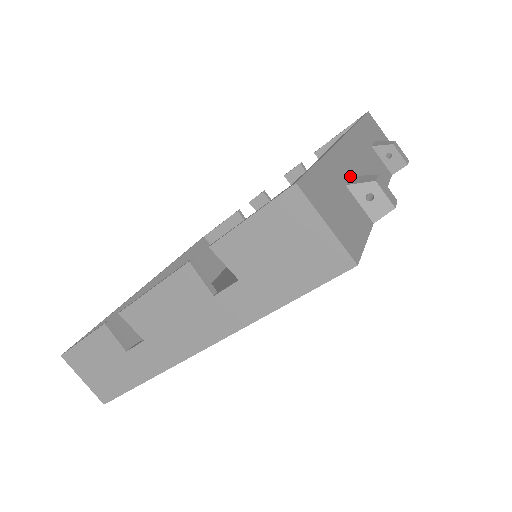
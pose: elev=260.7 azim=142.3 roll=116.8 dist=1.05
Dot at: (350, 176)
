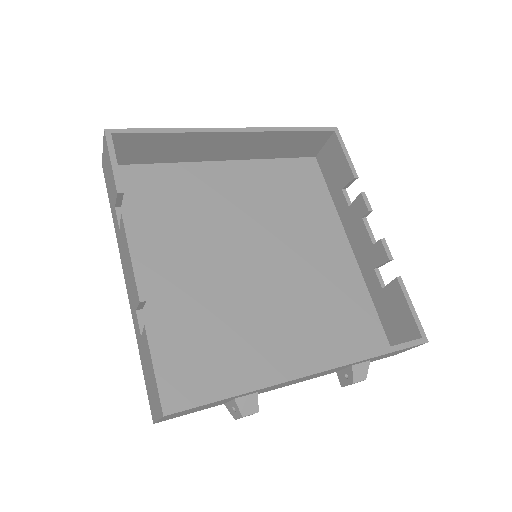
Dot at: (256, 392)
